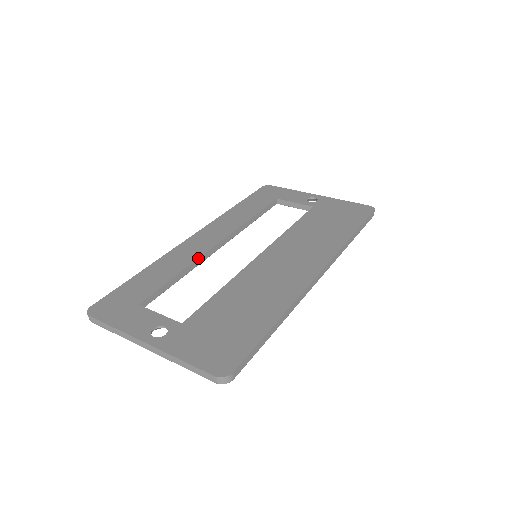
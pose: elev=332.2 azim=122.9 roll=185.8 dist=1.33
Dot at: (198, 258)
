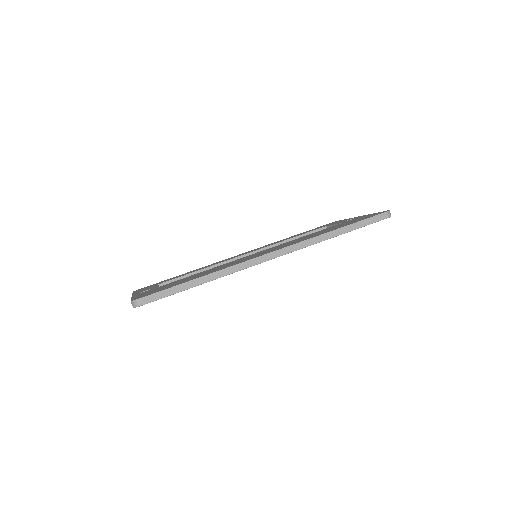
Dot at: (221, 262)
